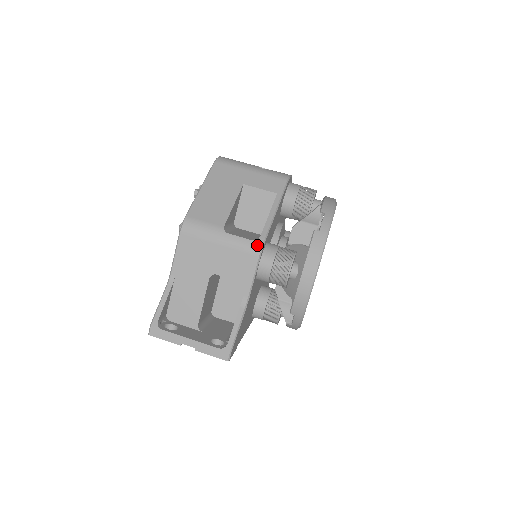
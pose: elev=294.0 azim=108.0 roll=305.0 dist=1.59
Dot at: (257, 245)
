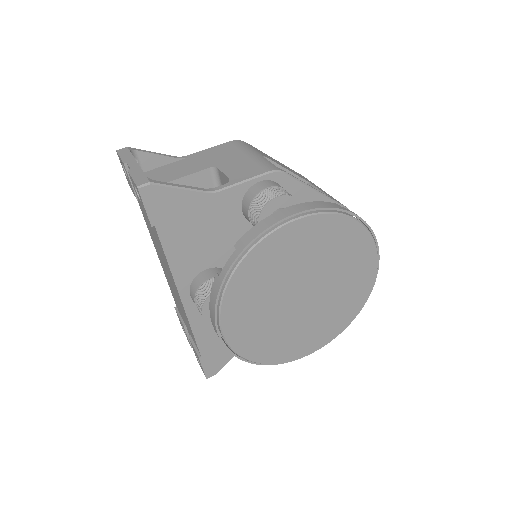
Dot at: (276, 168)
